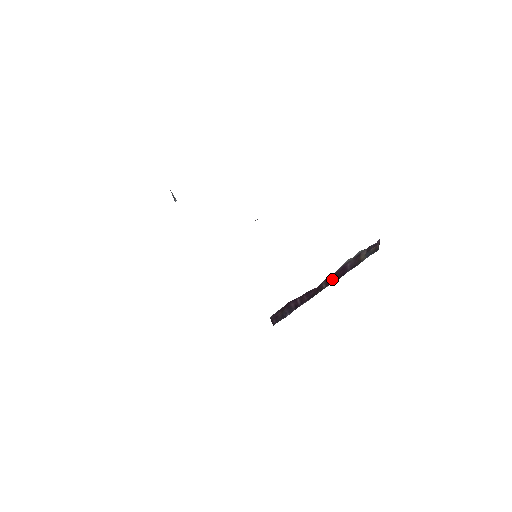
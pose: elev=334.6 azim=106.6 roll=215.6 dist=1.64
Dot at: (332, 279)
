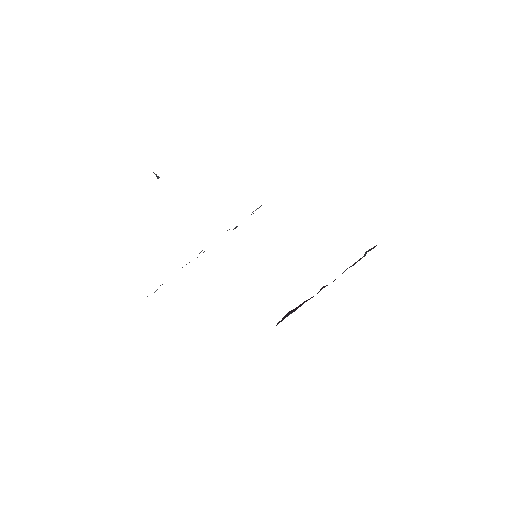
Dot at: occluded
